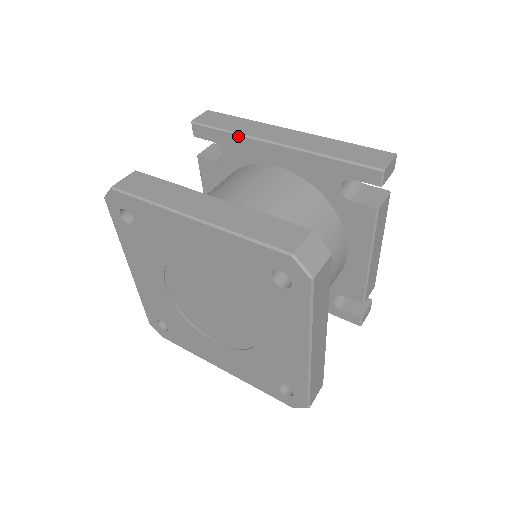
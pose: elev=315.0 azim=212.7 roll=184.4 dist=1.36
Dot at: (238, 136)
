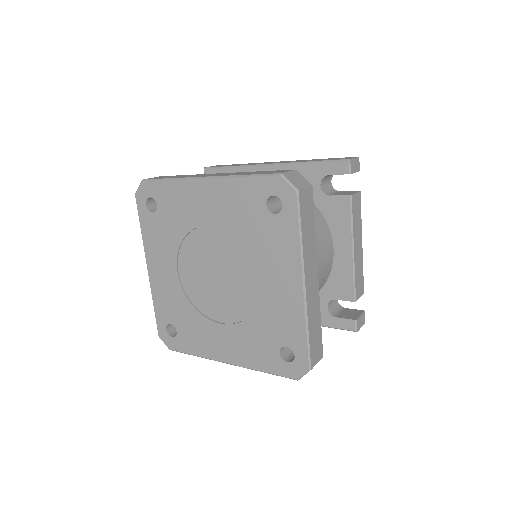
Dot at: (240, 168)
